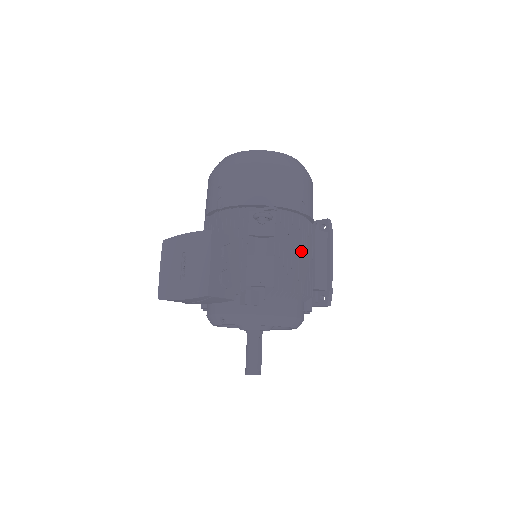
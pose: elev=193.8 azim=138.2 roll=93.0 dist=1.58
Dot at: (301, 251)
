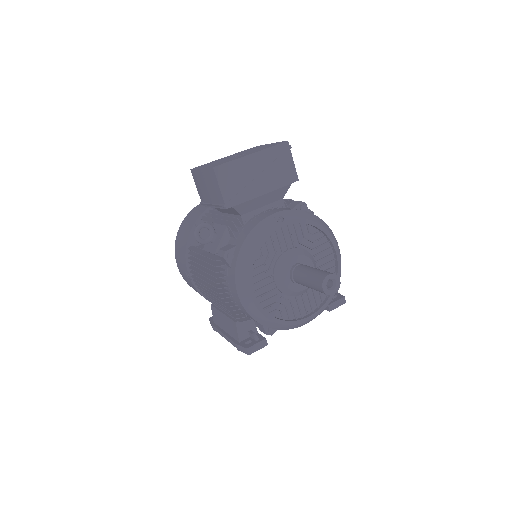
Dot at: occluded
